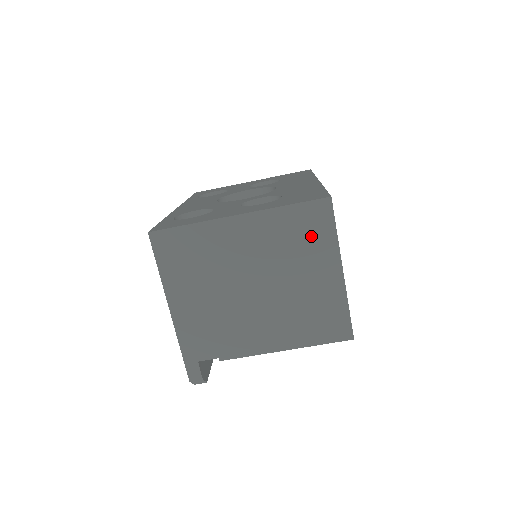
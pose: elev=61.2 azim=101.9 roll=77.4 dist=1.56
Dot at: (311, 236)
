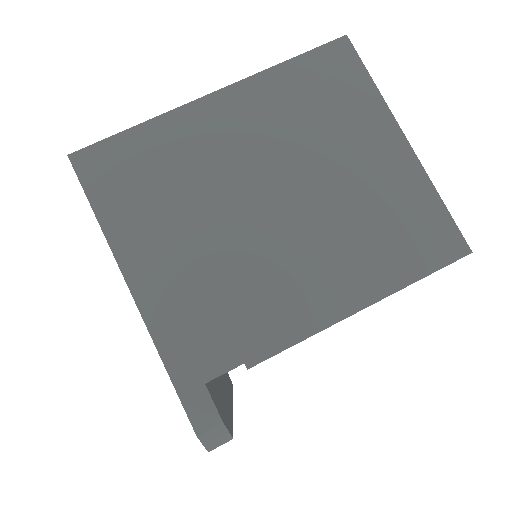
Dot at: (337, 97)
